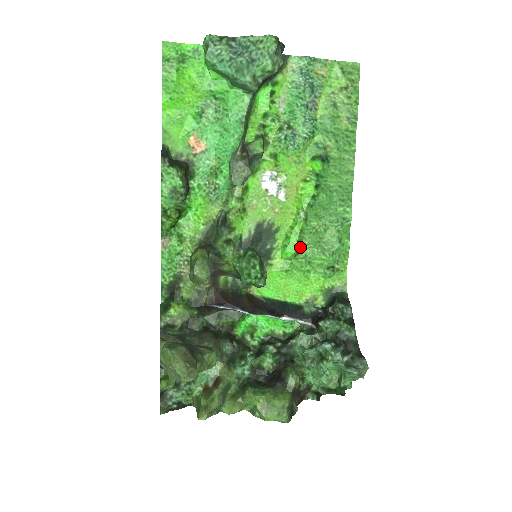
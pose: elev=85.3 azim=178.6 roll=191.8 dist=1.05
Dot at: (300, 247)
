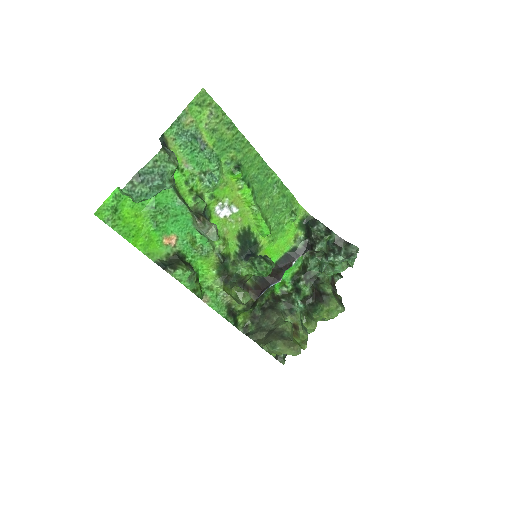
Dot at: (268, 222)
